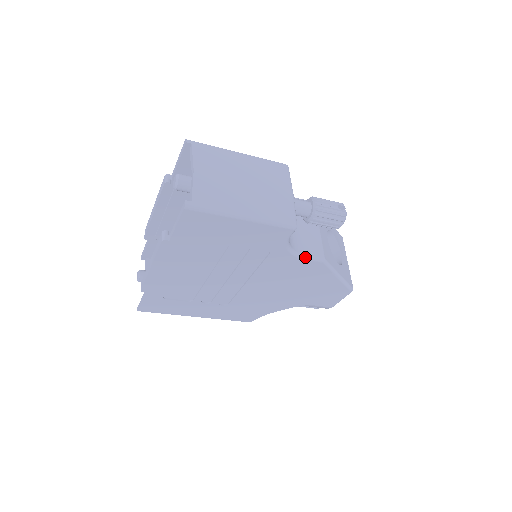
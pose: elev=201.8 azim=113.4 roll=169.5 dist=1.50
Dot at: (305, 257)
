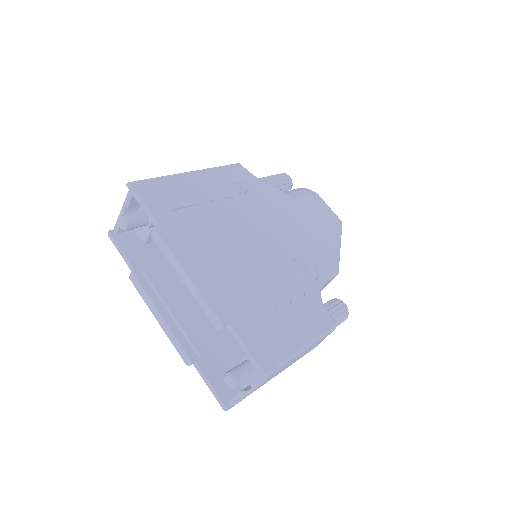
Dot at: occluded
